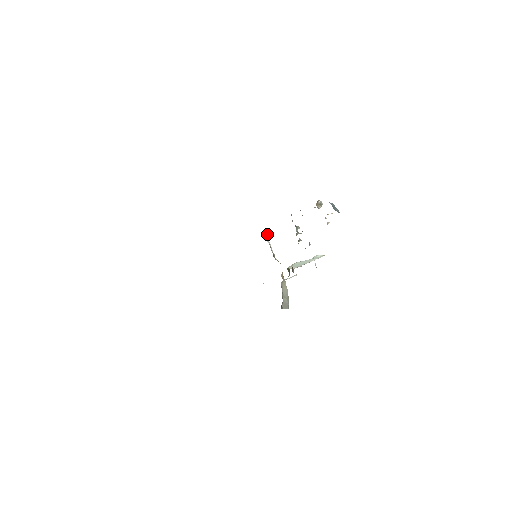
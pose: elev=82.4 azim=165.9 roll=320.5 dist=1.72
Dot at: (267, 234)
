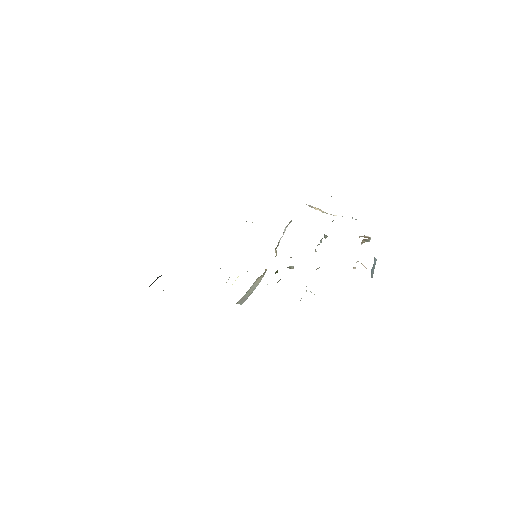
Dot at: occluded
